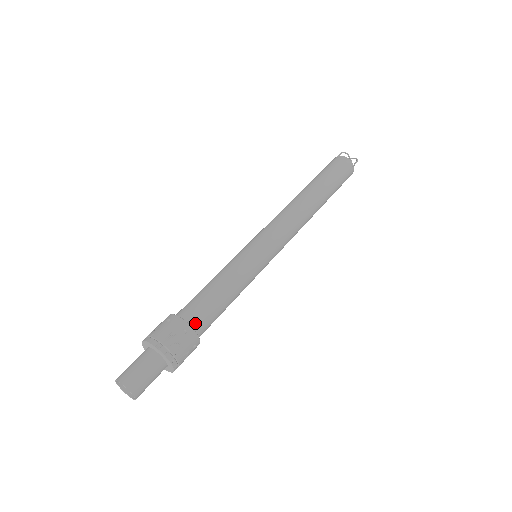
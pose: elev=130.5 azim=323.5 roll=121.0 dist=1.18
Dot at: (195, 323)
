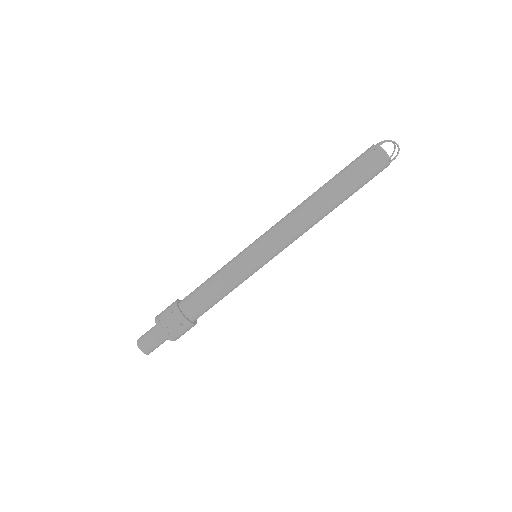
Dot at: (192, 316)
